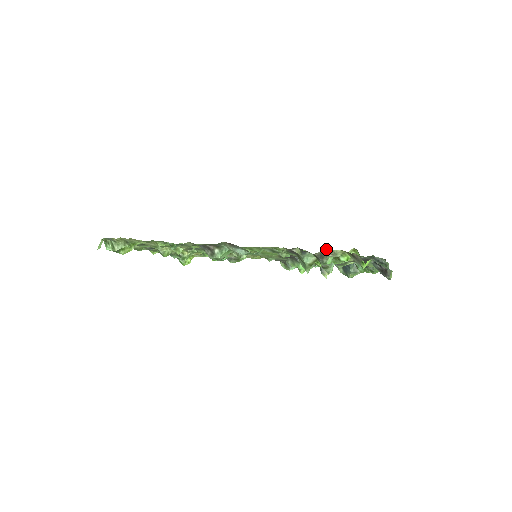
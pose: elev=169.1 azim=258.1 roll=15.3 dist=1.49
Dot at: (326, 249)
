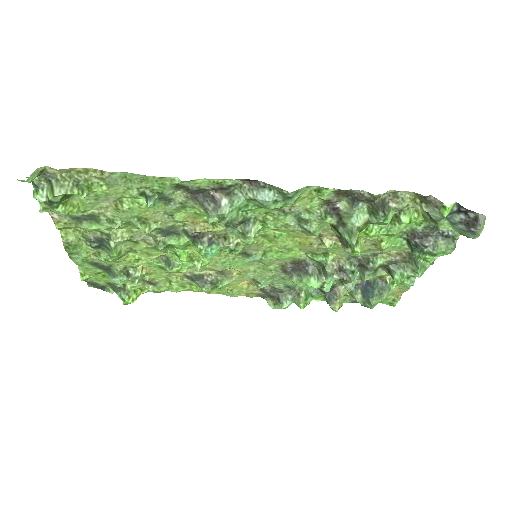
Dot at: (390, 193)
